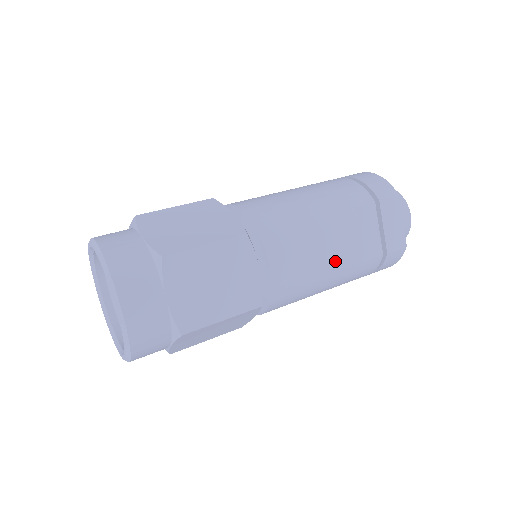
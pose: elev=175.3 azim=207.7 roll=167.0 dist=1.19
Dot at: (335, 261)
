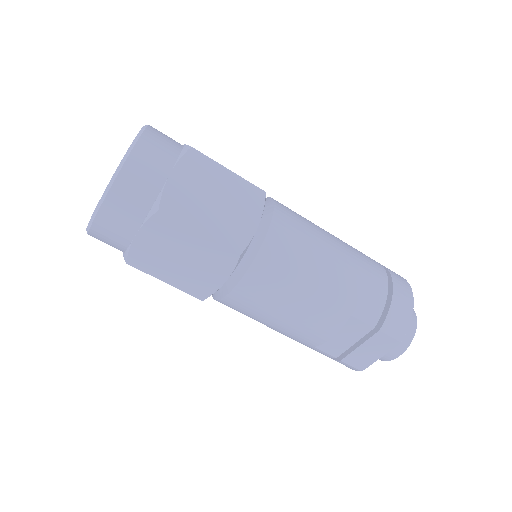
Dot at: (291, 329)
